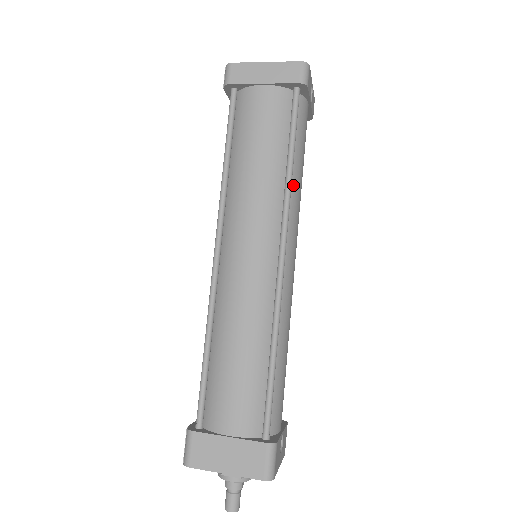
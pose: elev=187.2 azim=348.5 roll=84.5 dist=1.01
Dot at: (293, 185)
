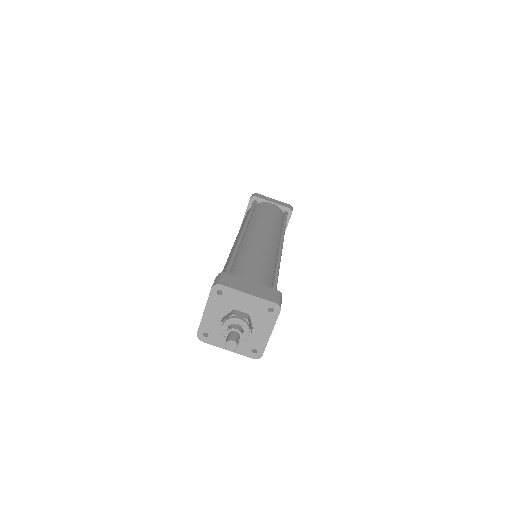
Dot at: occluded
